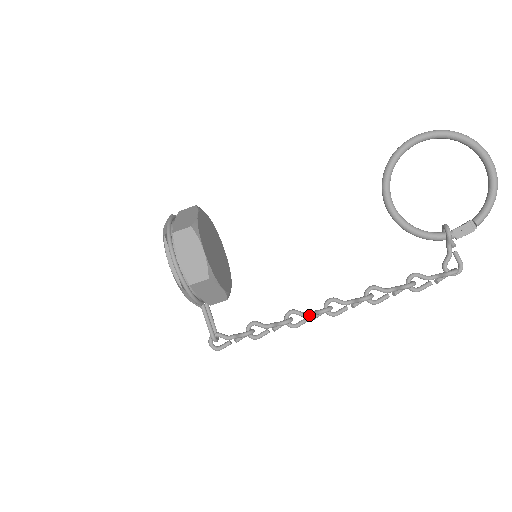
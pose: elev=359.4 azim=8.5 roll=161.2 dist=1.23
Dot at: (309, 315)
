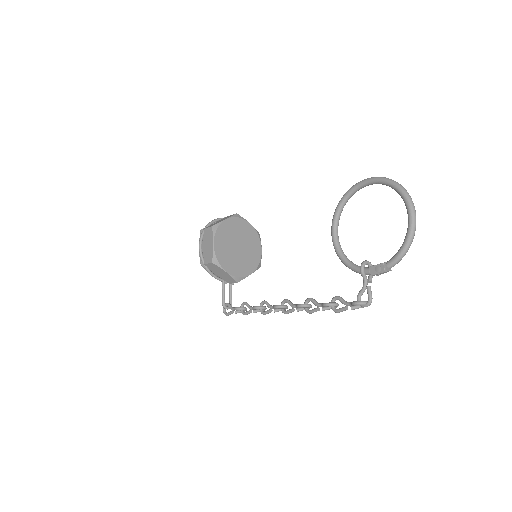
Dot at: (271, 308)
